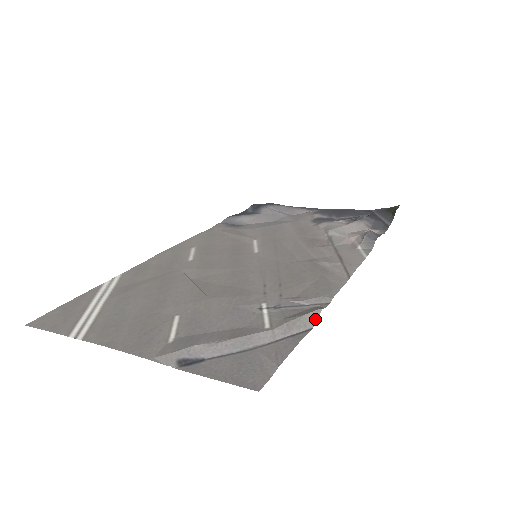
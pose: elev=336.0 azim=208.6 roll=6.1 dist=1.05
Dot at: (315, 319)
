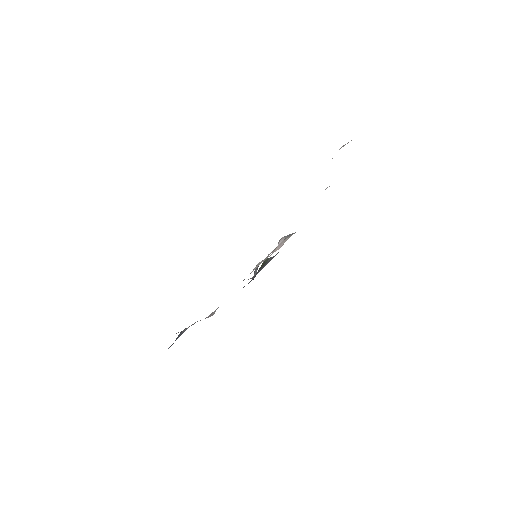
Dot at: occluded
